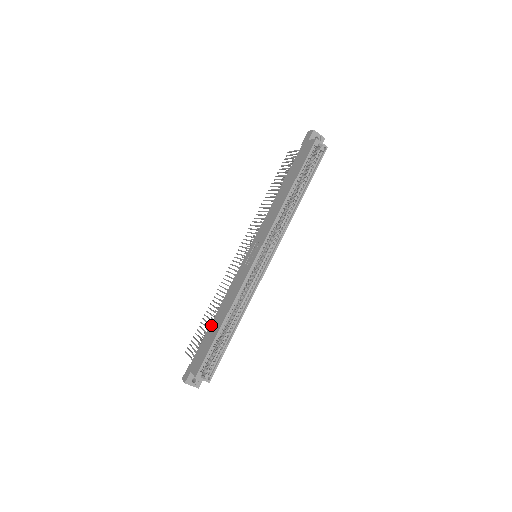
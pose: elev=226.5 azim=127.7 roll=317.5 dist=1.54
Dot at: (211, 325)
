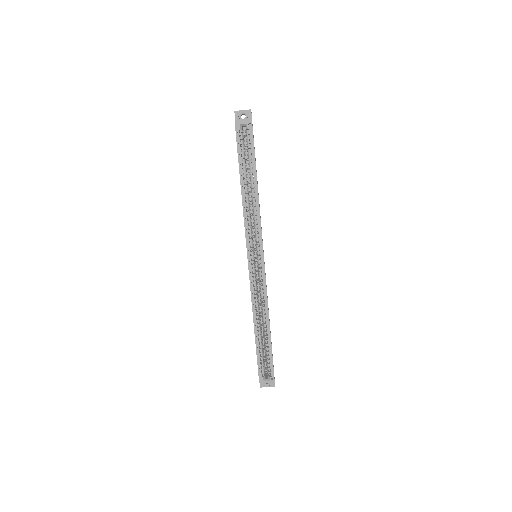
Dot at: occluded
